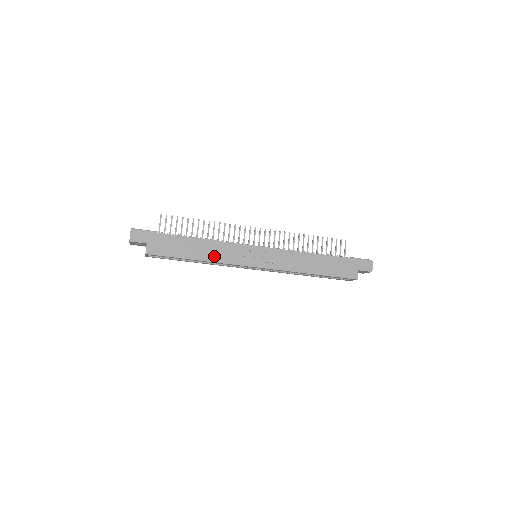
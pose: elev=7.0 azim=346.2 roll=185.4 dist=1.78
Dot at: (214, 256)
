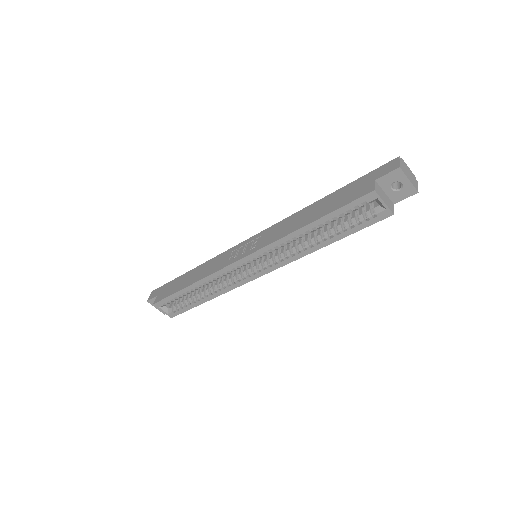
Dot at: (204, 274)
